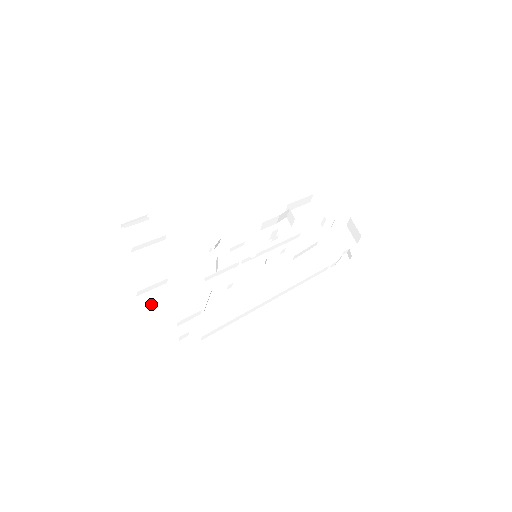
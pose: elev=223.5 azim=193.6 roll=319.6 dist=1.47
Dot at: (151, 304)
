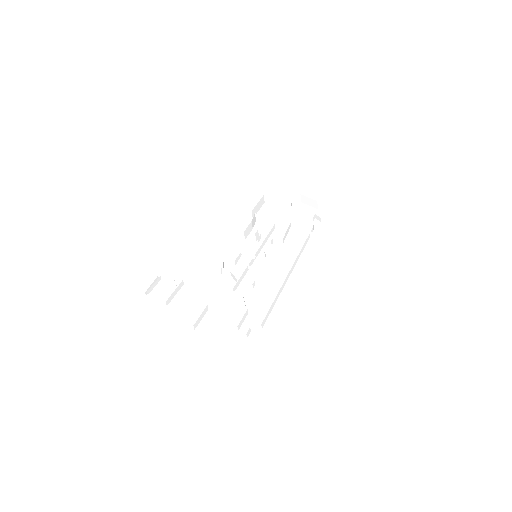
Dot at: (209, 328)
